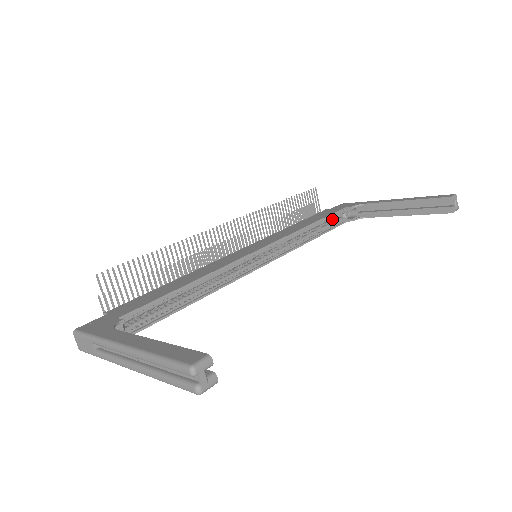
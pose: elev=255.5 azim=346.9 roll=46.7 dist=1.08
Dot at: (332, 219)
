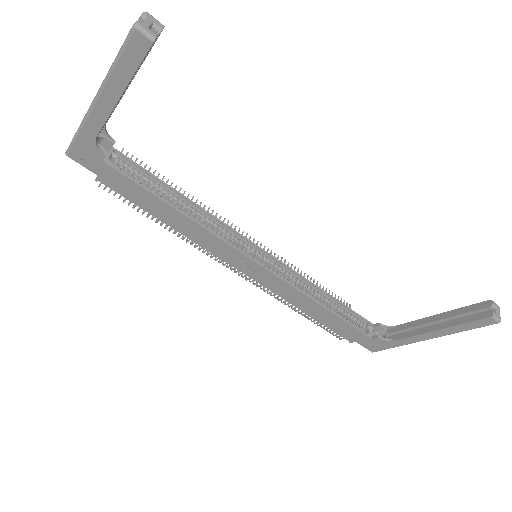
Dot at: (355, 325)
